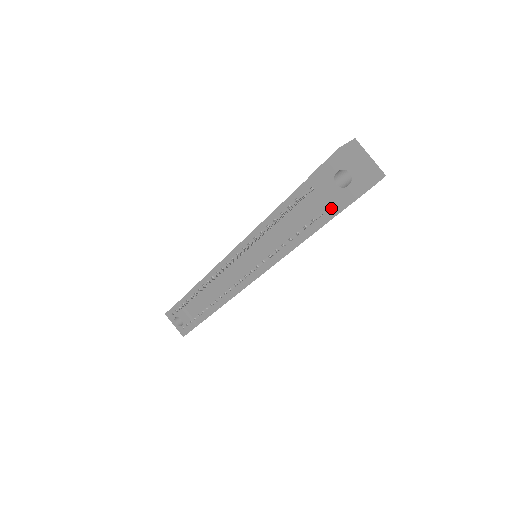
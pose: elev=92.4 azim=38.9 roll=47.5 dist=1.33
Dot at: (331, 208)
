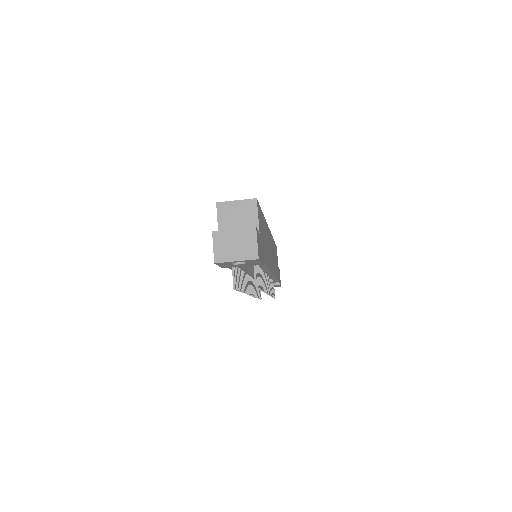
Dot at: occluded
